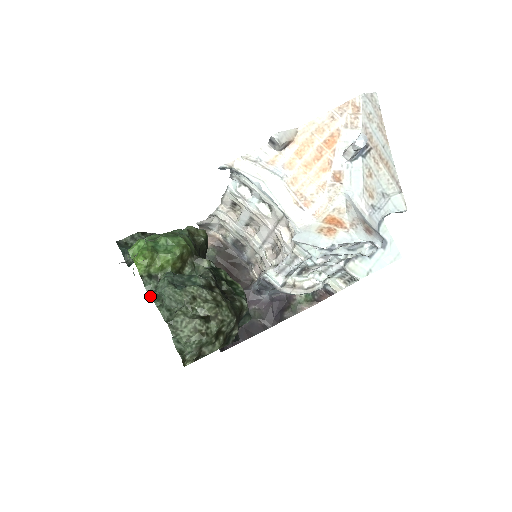
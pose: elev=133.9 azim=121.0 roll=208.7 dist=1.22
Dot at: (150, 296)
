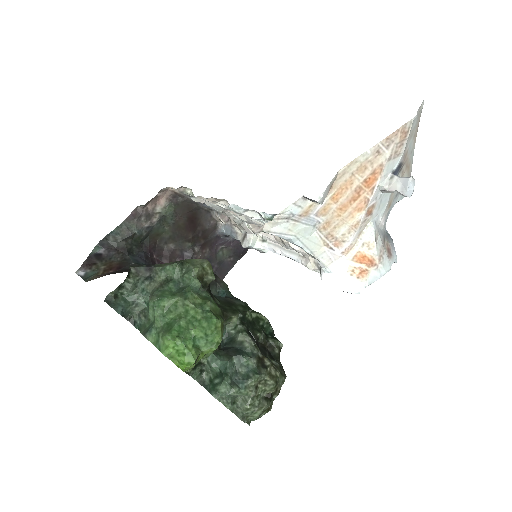
Dot at: (199, 382)
